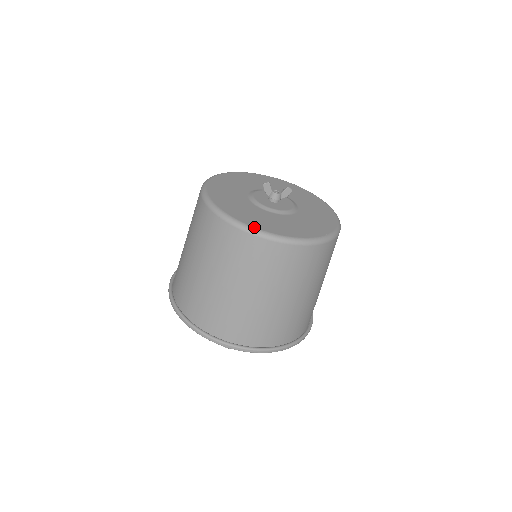
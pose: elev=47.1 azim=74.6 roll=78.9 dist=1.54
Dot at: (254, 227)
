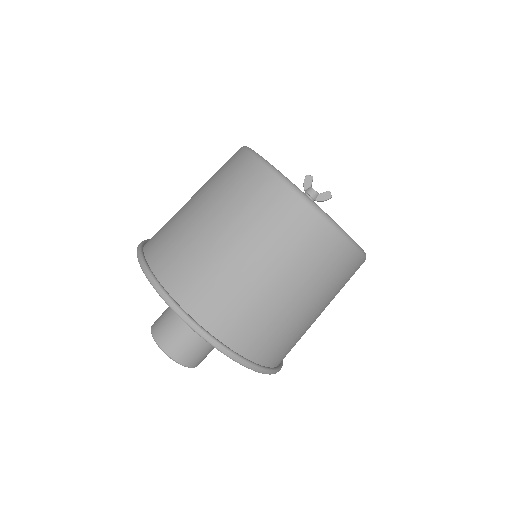
Dot at: (273, 166)
